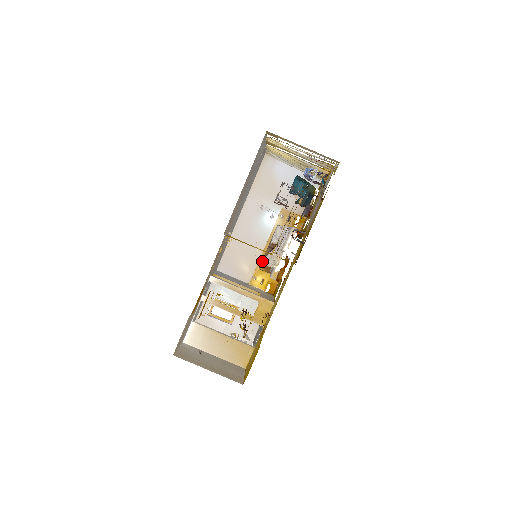
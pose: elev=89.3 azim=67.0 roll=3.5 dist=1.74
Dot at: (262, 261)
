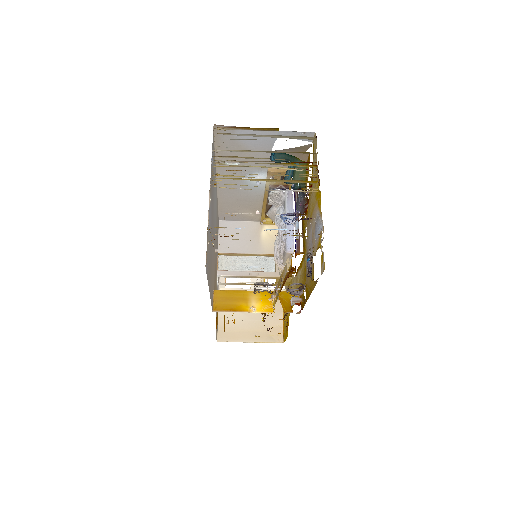
Dot at: occluded
